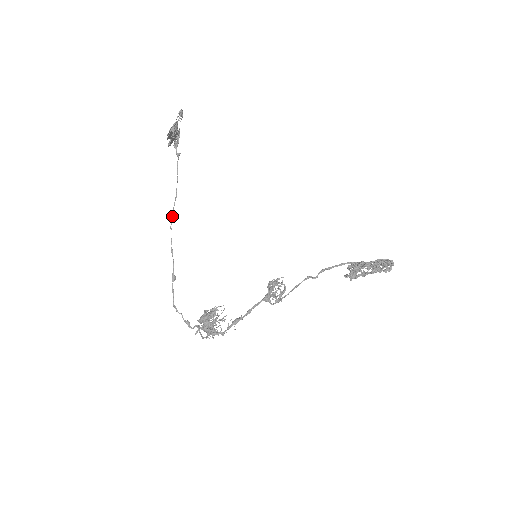
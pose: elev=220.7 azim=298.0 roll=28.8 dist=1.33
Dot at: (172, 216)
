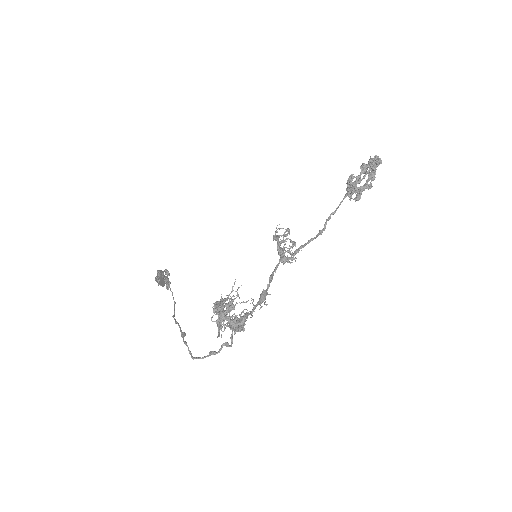
Dot at: (174, 313)
